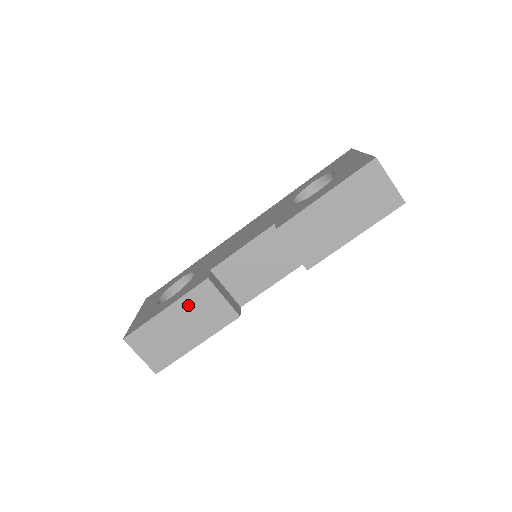
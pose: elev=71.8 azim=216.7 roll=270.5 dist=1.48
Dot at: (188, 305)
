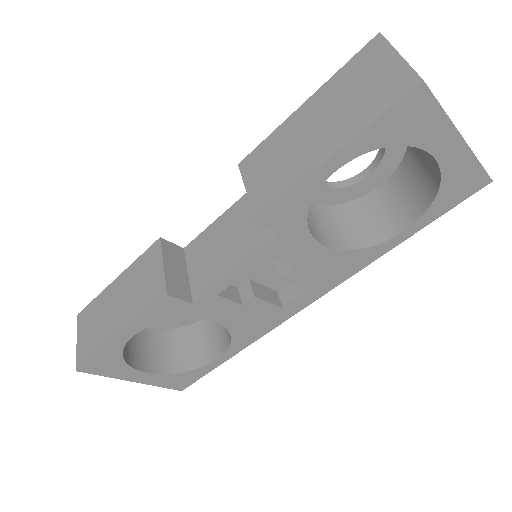
Dot at: (133, 274)
